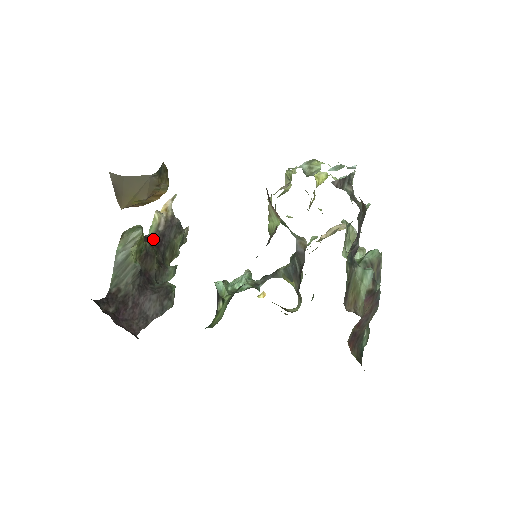
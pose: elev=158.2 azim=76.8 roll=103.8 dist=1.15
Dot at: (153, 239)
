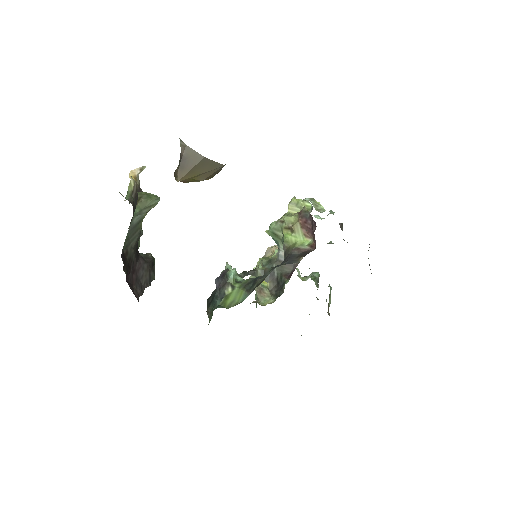
Dot at: (132, 205)
